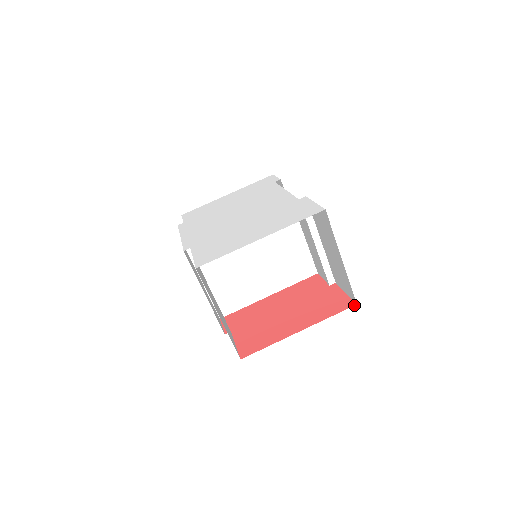
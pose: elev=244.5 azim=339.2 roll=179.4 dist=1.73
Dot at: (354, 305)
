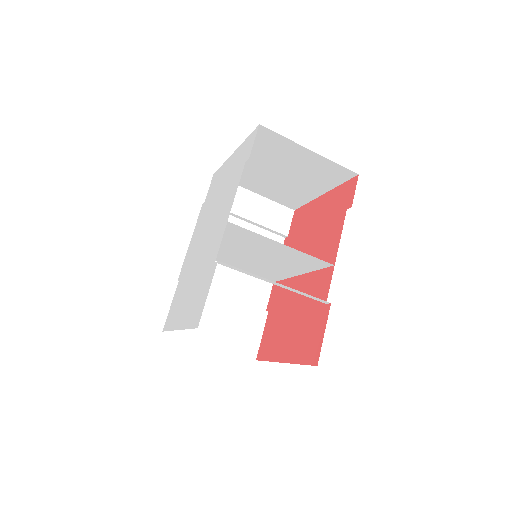
Dot at: (315, 365)
